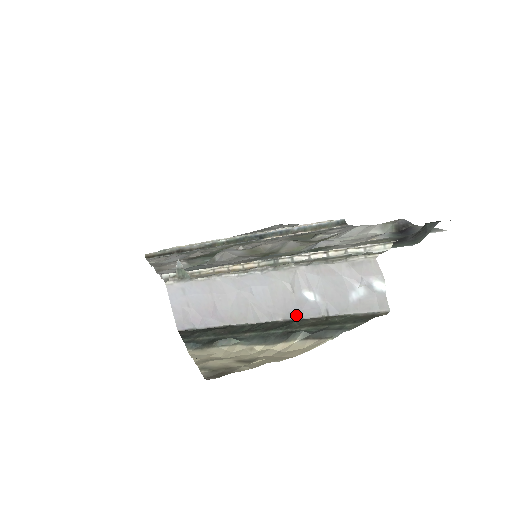
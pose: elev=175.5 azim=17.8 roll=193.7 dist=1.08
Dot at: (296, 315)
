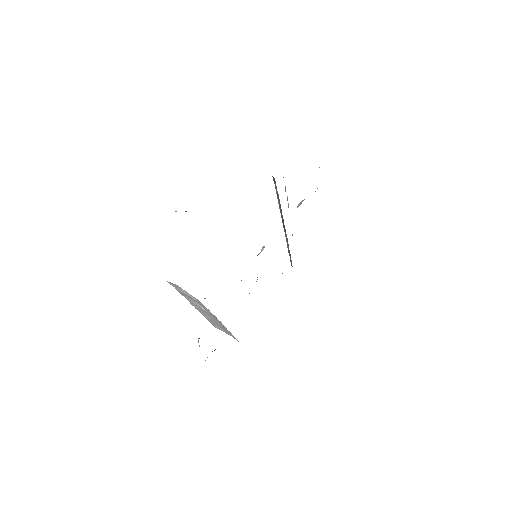
Dot at: (216, 318)
